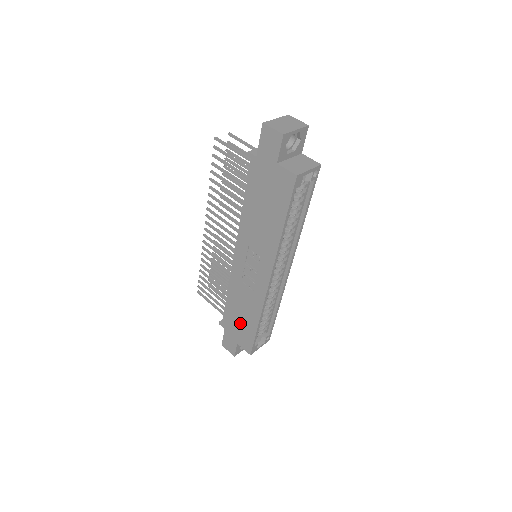
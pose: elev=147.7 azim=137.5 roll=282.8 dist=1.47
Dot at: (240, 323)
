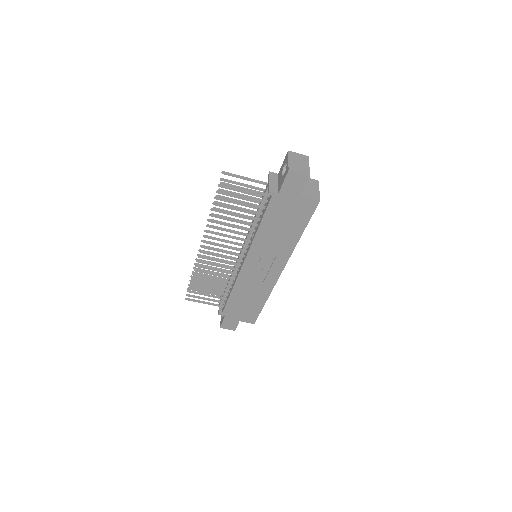
Dot at: (245, 307)
